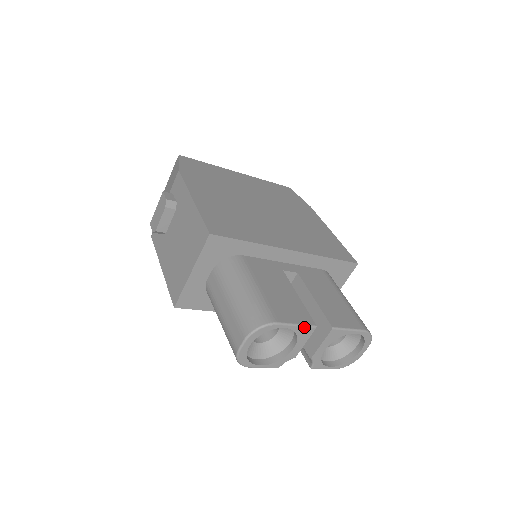
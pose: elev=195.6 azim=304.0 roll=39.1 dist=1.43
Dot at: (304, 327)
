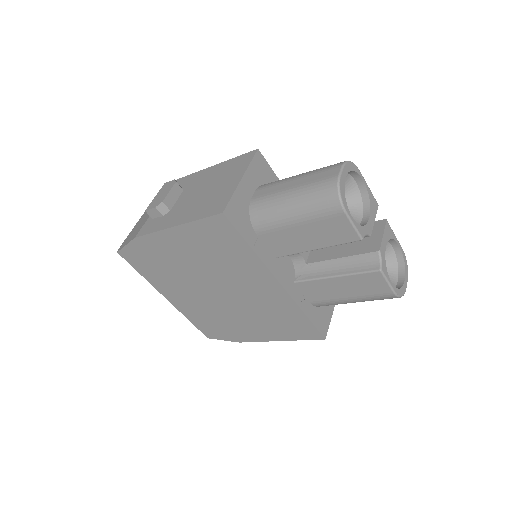
Dot at: (372, 195)
